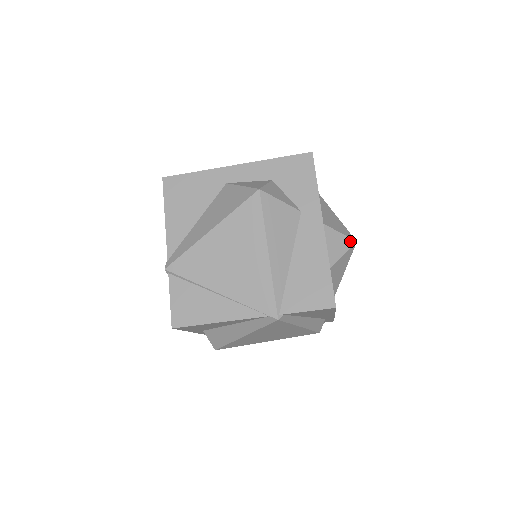
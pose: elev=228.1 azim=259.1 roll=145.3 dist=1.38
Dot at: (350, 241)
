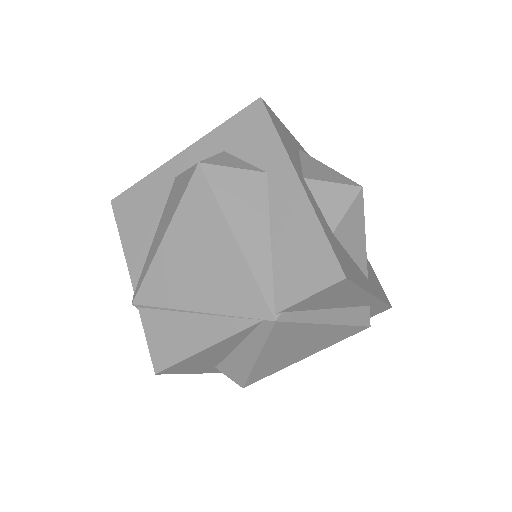
Dot at: (352, 189)
